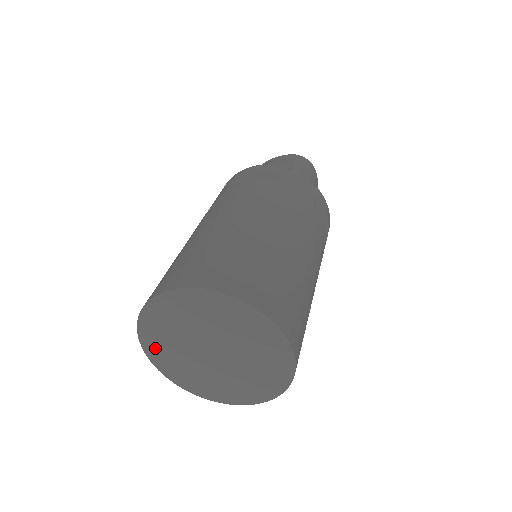
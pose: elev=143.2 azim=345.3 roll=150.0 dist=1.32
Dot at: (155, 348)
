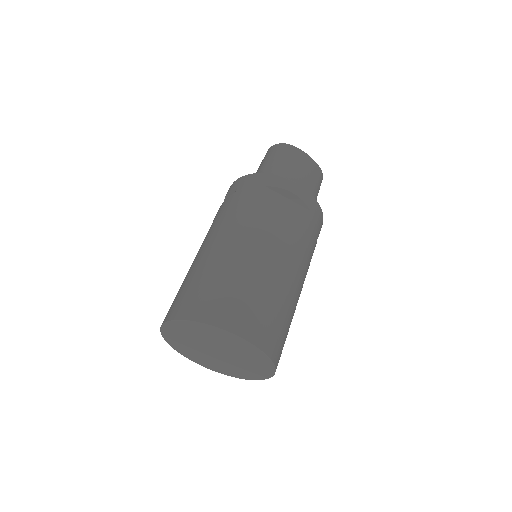
Dot at: (201, 362)
